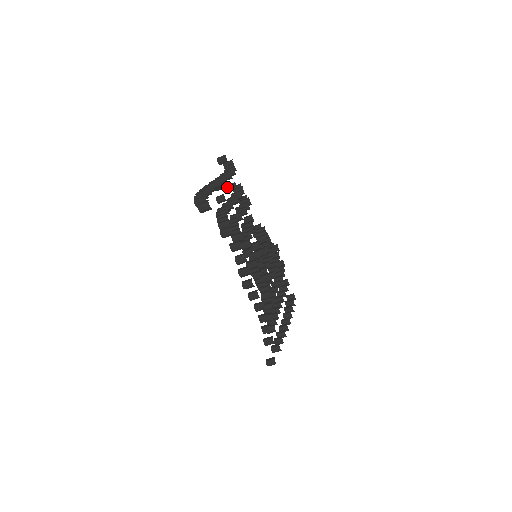
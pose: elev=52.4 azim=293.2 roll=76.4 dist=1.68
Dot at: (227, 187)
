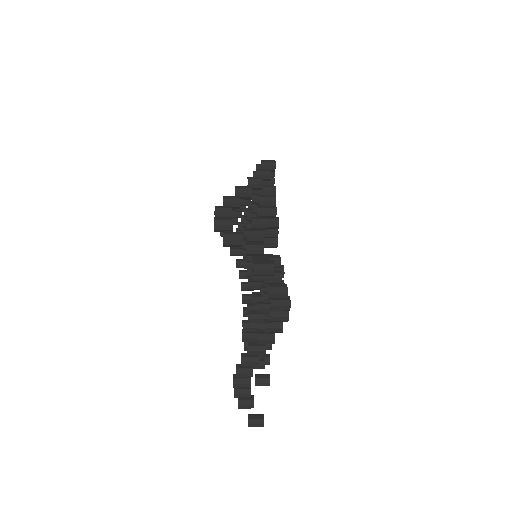
Dot at: occluded
